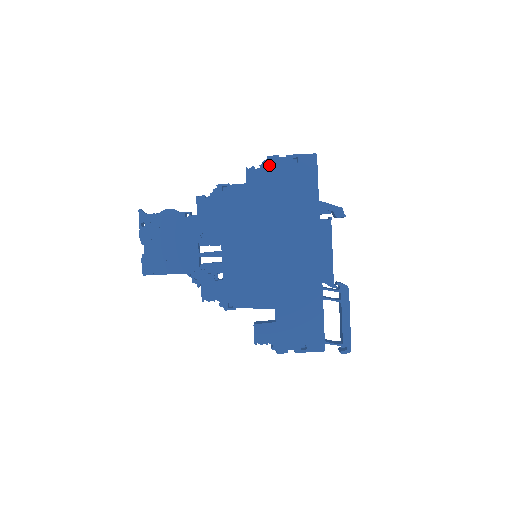
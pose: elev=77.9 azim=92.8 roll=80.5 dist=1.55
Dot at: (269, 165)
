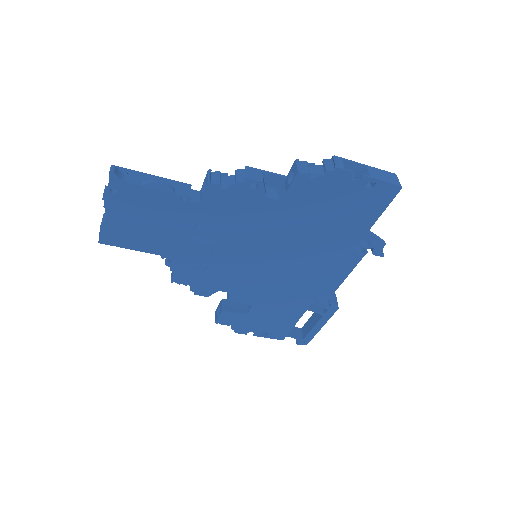
Dot at: (332, 179)
